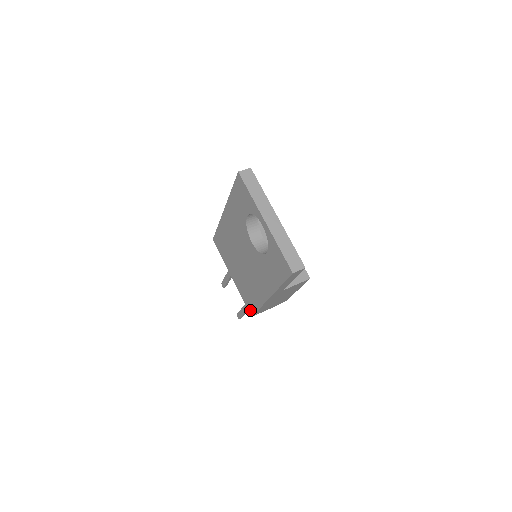
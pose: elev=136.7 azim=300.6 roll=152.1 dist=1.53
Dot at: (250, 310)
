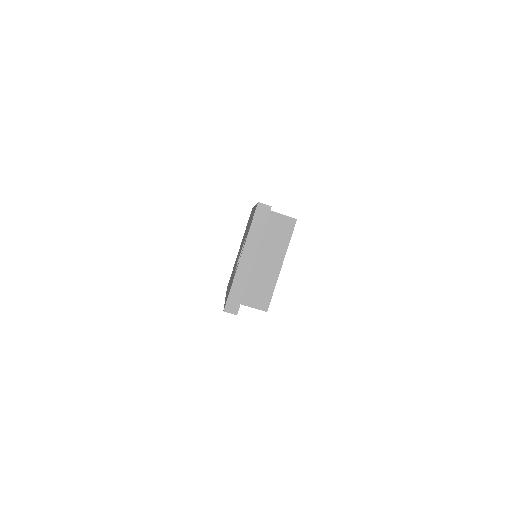
Dot at: occluded
